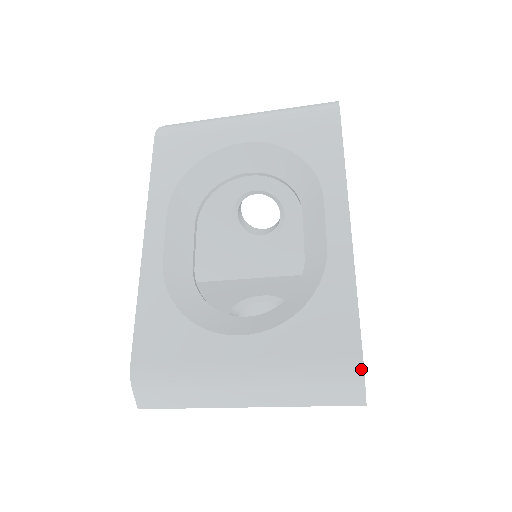
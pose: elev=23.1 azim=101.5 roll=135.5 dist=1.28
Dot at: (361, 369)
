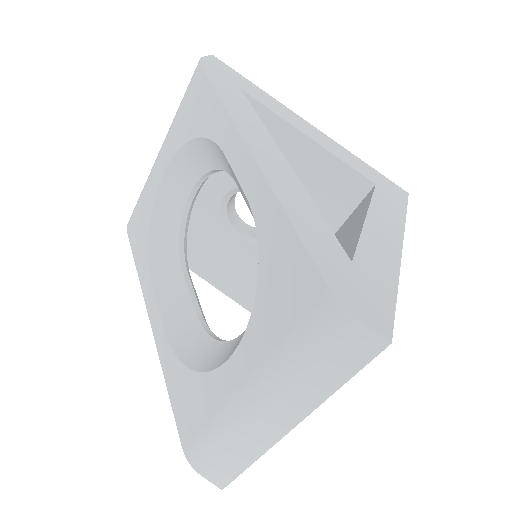
Dot at: (336, 305)
